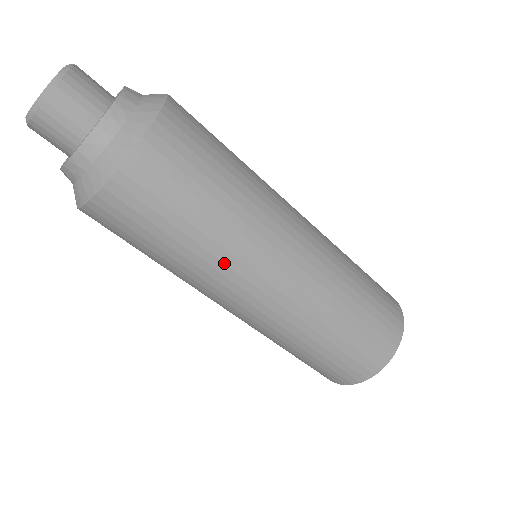
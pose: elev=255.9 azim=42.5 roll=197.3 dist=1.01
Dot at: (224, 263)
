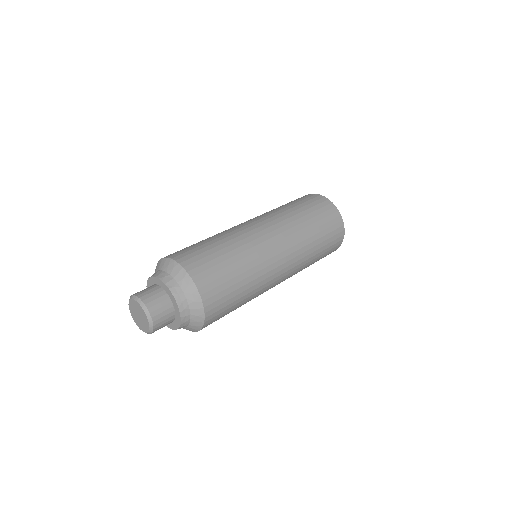
Dot at: (258, 294)
